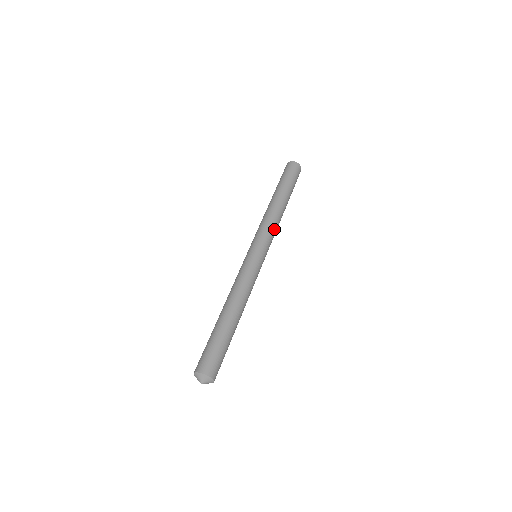
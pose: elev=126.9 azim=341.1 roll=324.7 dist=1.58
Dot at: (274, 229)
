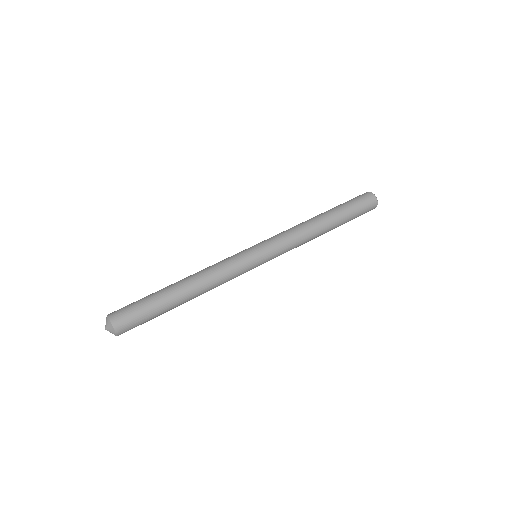
Dot at: (294, 245)
